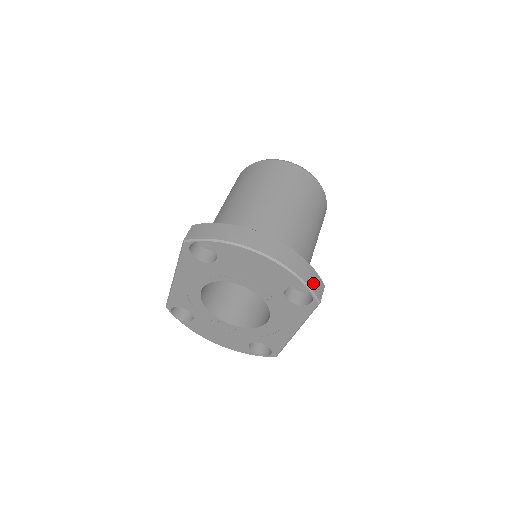
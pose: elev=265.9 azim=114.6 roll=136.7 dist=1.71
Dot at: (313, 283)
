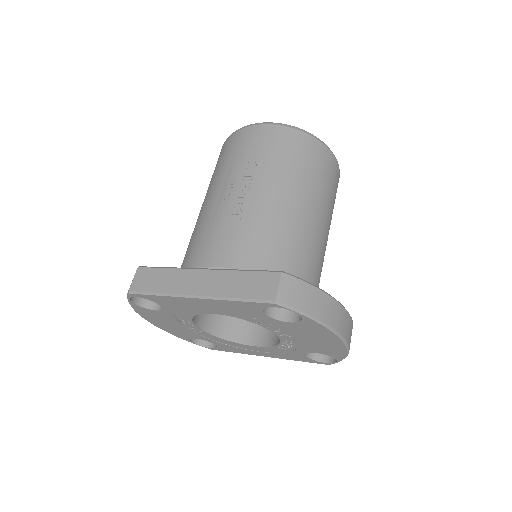
Dot at: occluded
